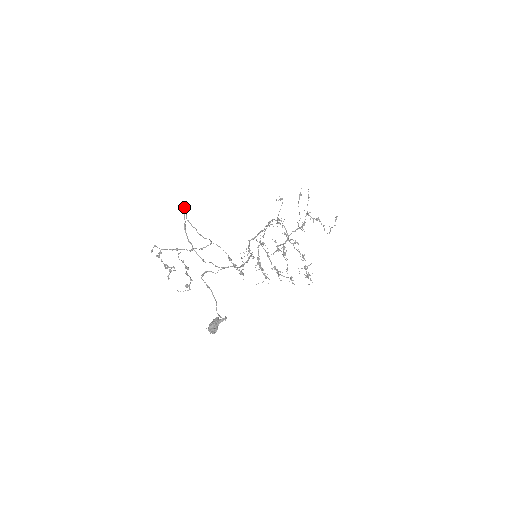
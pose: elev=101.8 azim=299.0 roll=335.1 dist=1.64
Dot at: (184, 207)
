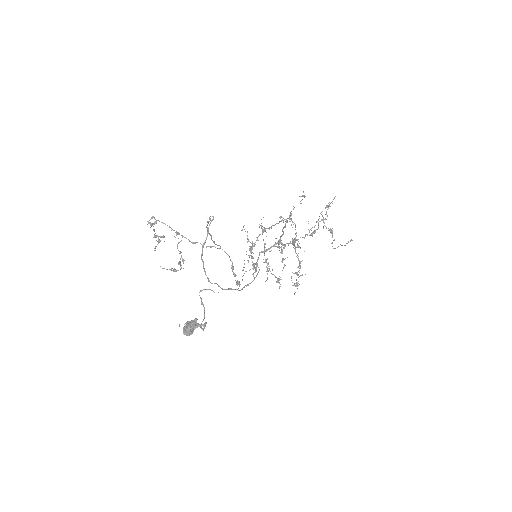
Dot at: occluded
